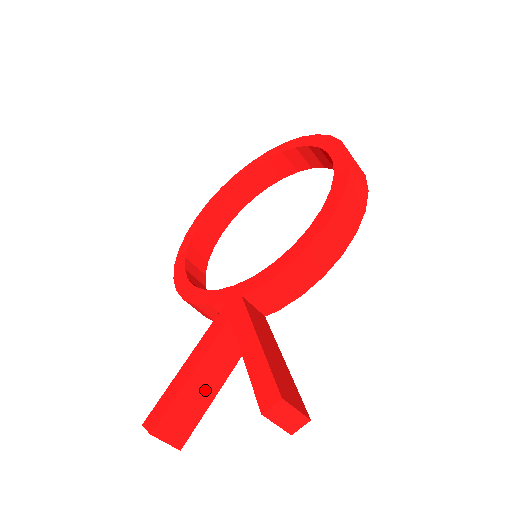
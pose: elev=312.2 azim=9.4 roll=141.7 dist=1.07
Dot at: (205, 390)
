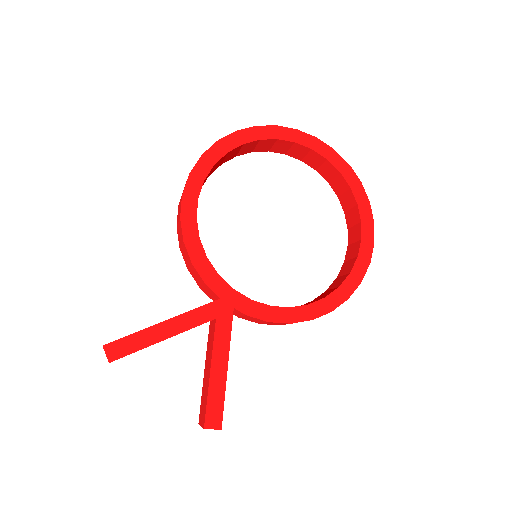
Dot at: occluded
